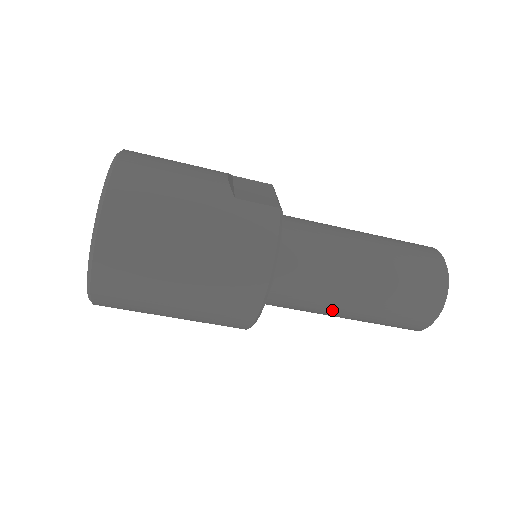
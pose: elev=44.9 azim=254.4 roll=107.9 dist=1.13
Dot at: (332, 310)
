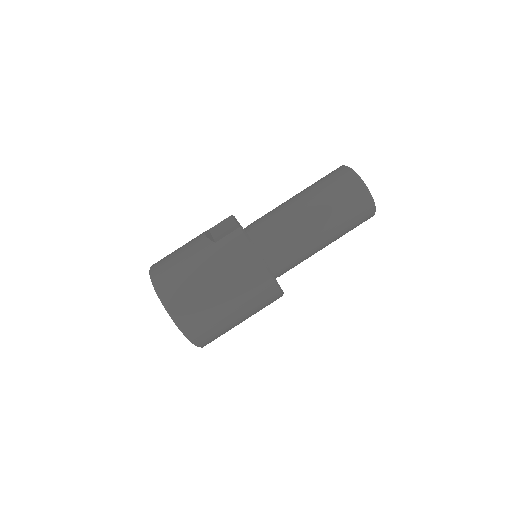
Dot at: (315, 248)
